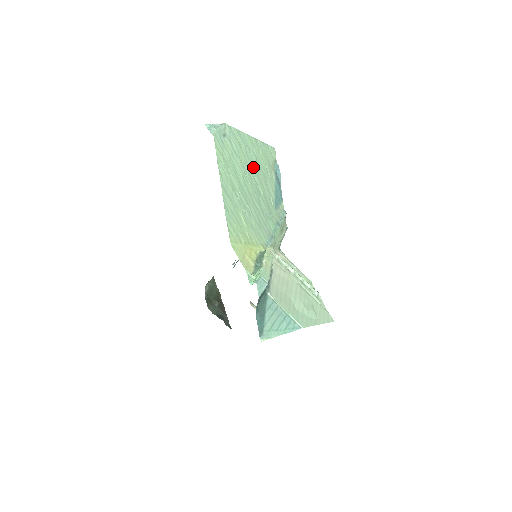
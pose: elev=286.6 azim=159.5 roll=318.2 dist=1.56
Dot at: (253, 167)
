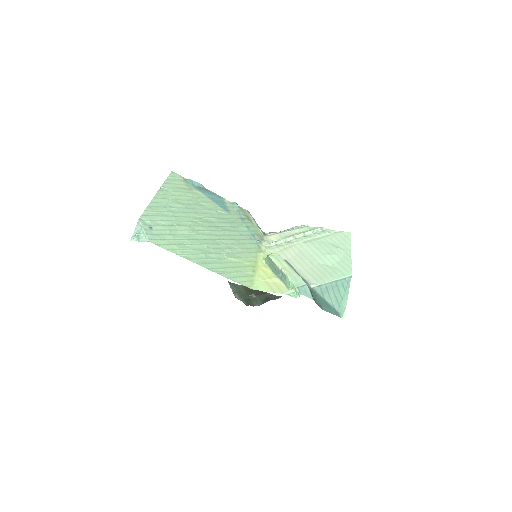
Dot at: (186, 213)
